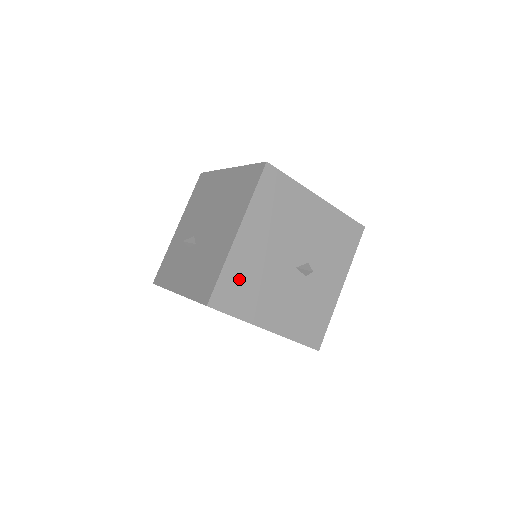
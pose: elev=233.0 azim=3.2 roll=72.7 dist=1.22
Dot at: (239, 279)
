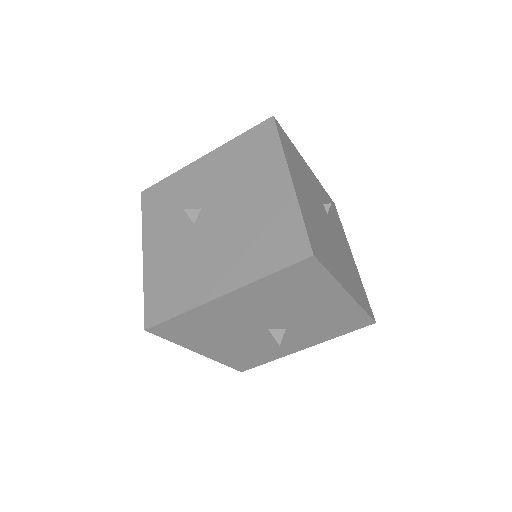
Dot at: (196, 323)
